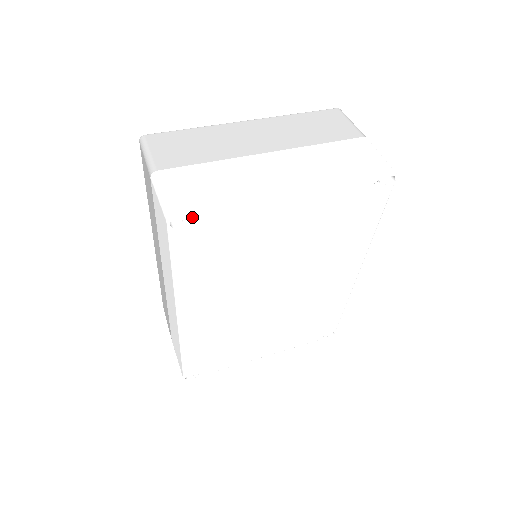
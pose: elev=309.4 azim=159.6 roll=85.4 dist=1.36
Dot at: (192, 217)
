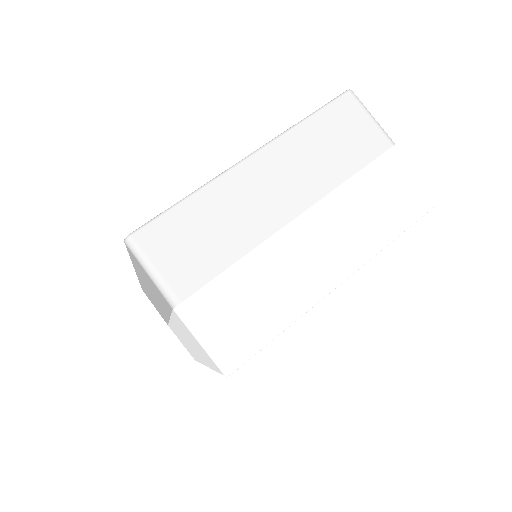
Dot at: occluded
